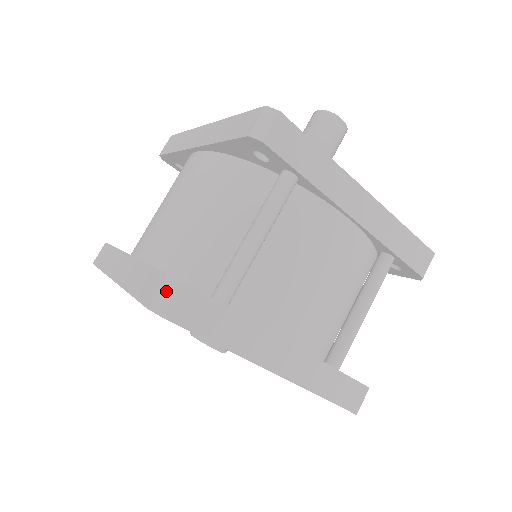
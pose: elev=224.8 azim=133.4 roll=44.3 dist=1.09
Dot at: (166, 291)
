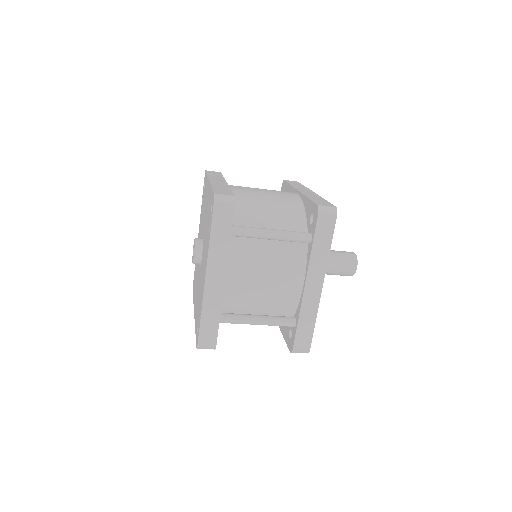
Dot at: (227, 198)
